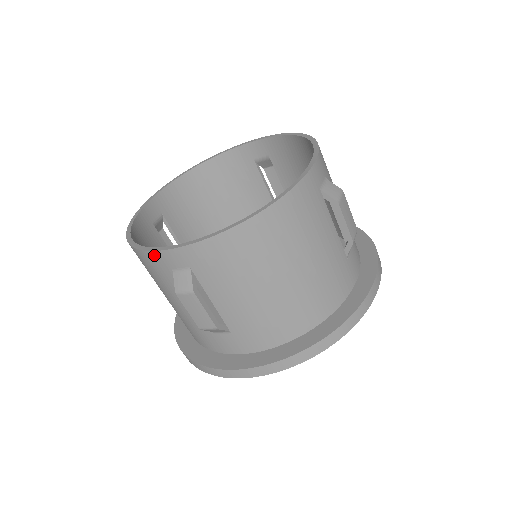
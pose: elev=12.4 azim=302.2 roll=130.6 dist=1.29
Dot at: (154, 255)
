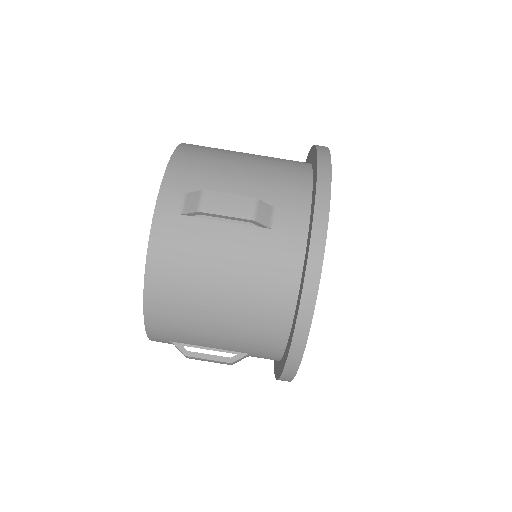
Dot at: occluded
